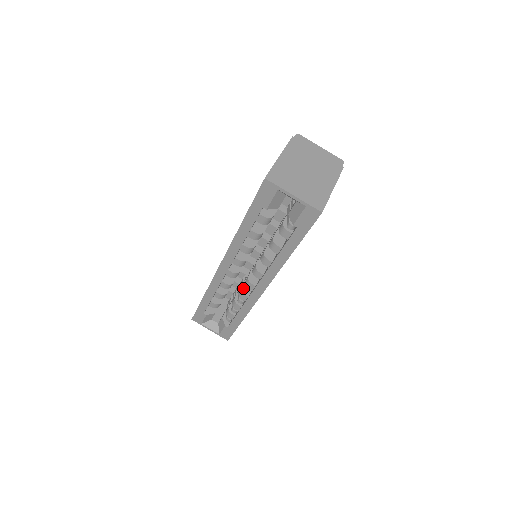
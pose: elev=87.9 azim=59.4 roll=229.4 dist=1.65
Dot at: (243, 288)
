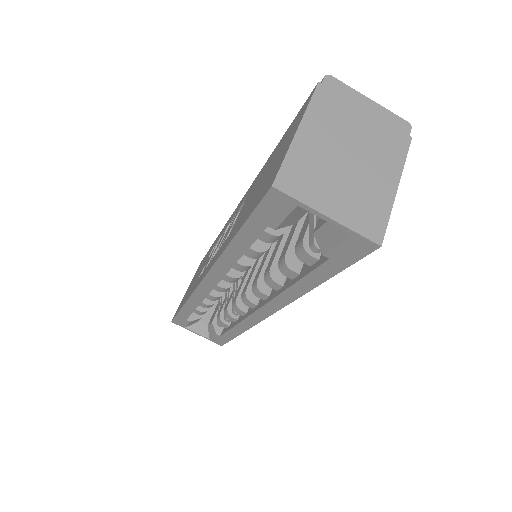
Dot at: (239, 300)
